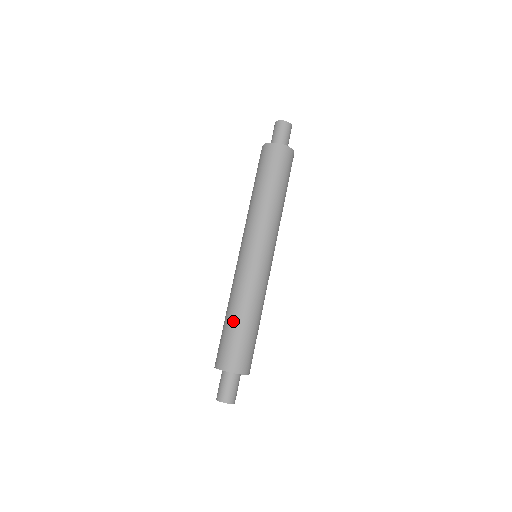
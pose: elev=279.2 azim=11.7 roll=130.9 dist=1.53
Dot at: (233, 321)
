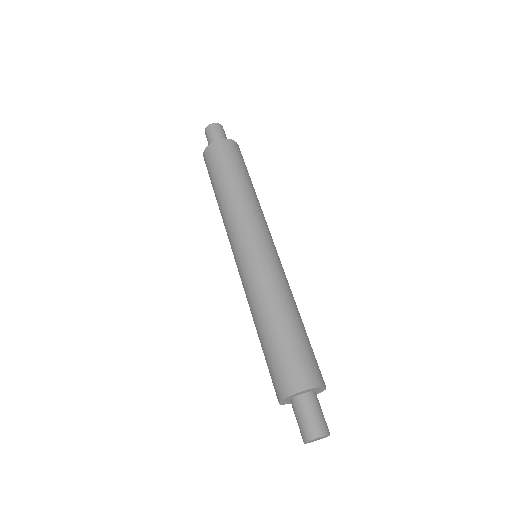
Dot at: (264, 334)
